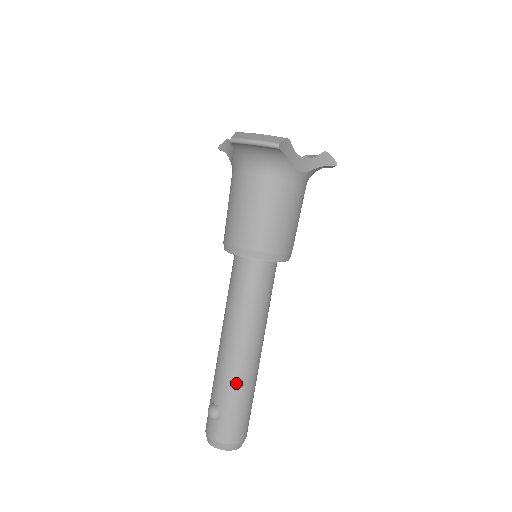
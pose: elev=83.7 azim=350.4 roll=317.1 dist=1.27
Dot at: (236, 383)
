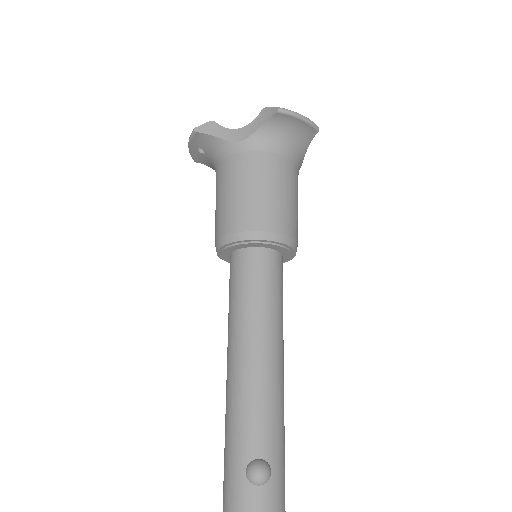
Dot at: (280, 415)
